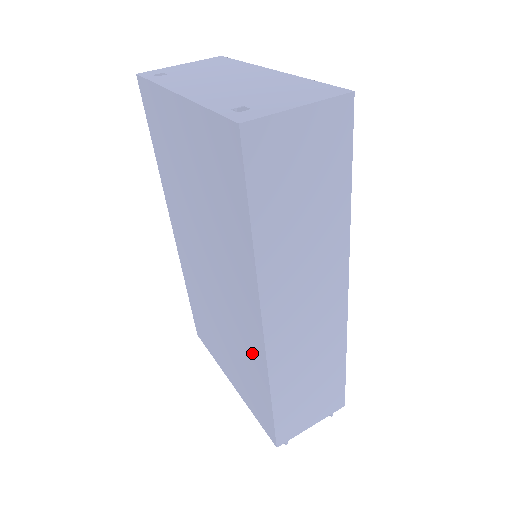
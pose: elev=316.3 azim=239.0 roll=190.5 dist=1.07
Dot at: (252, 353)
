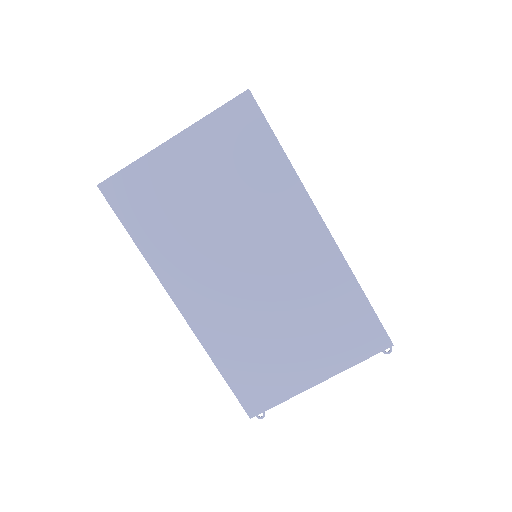
Dot at: (327, 275)
